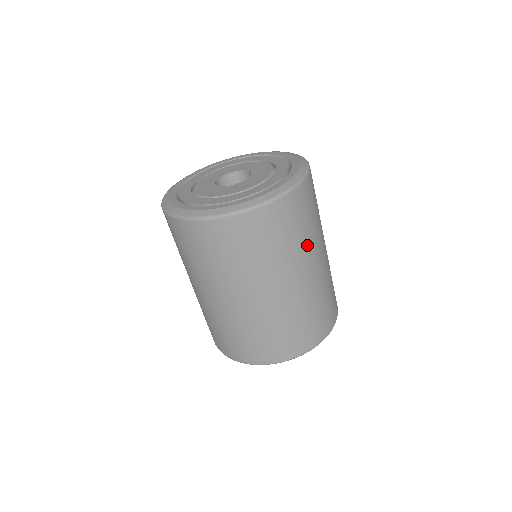
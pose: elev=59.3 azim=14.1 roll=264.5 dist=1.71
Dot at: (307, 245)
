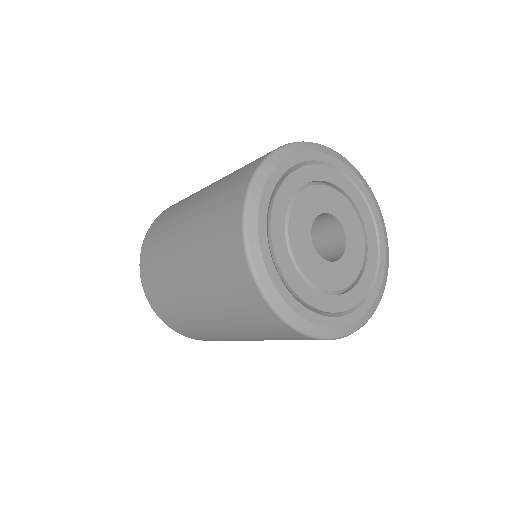
Dot at: occluded
